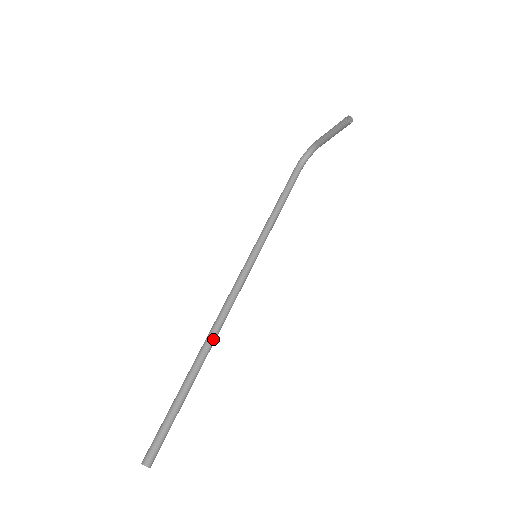
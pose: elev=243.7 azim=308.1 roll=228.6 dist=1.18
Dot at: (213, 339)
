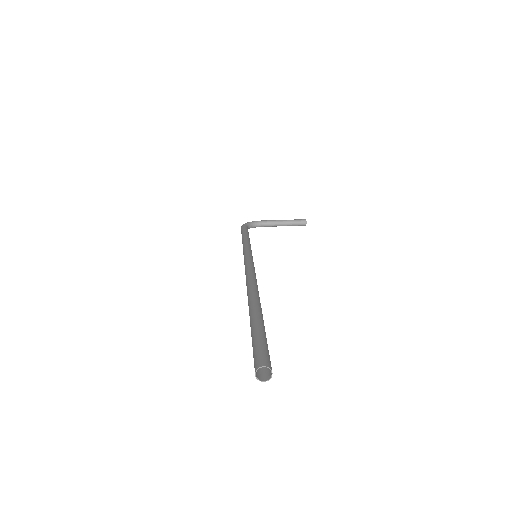
Dot at: (258, 291)
